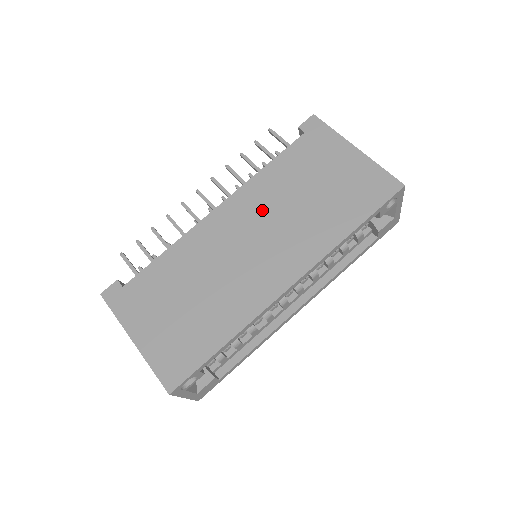
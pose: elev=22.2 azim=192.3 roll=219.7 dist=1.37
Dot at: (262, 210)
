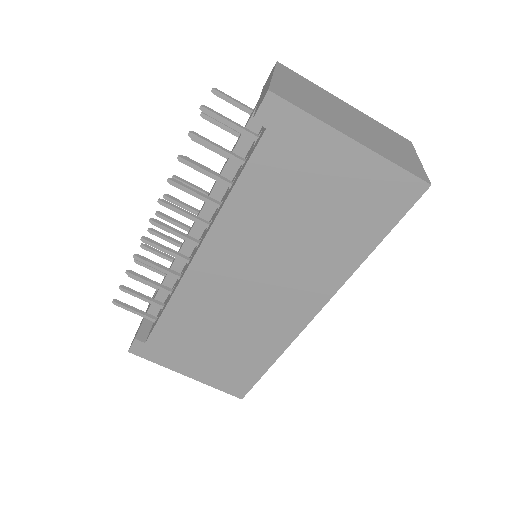
Dot at: (252, 249)
